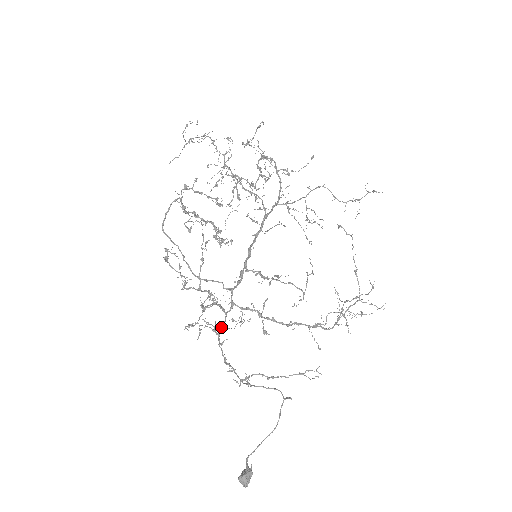
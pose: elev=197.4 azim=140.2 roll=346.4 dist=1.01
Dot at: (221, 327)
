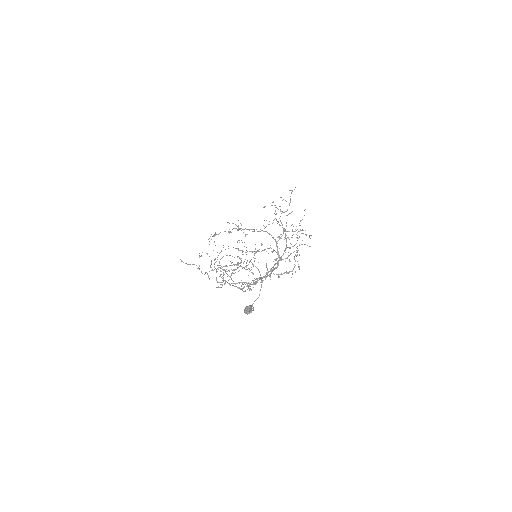
Dot at: occluded
